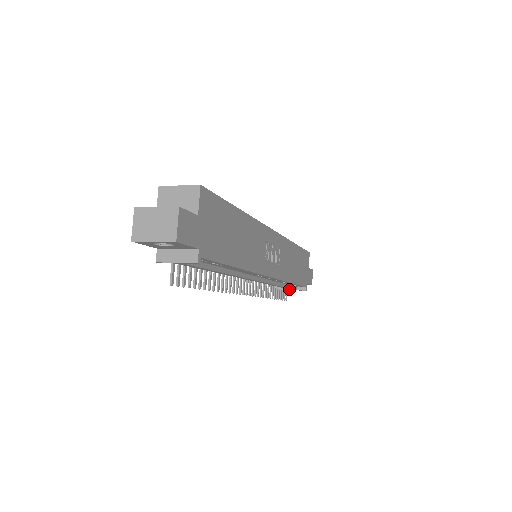
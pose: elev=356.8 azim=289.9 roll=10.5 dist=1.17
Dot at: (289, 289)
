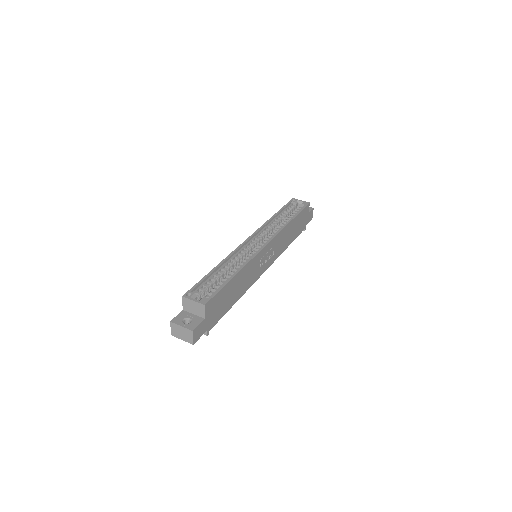
Dot at: occluded
